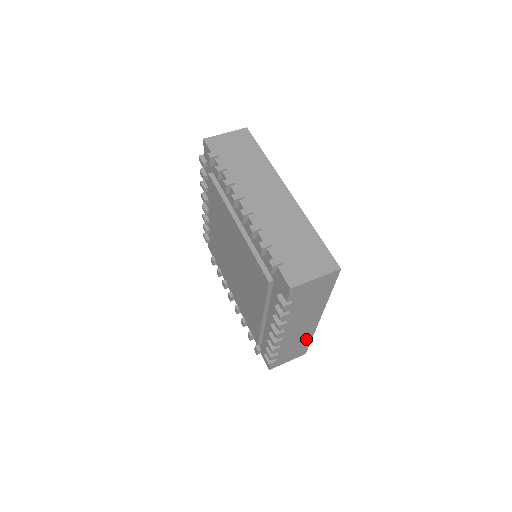
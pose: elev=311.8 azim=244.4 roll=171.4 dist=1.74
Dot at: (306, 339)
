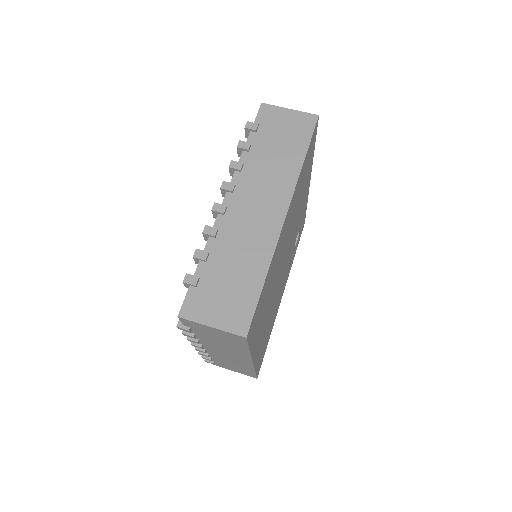
Dot at: (247, 368)
